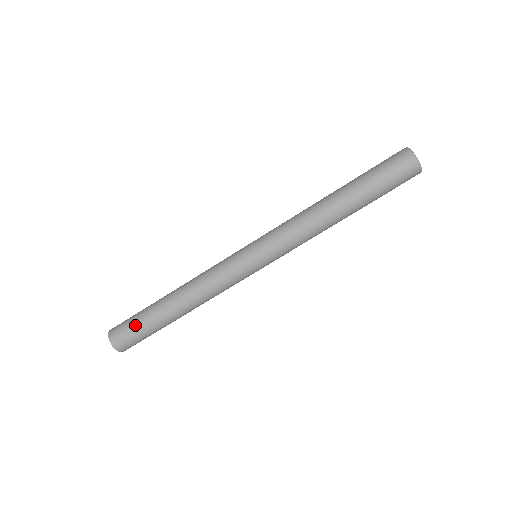
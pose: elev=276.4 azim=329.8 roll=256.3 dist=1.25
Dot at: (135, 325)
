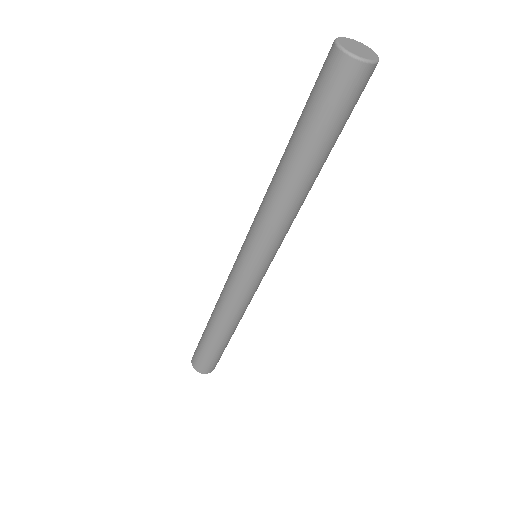
Dot at: (199, 341)
